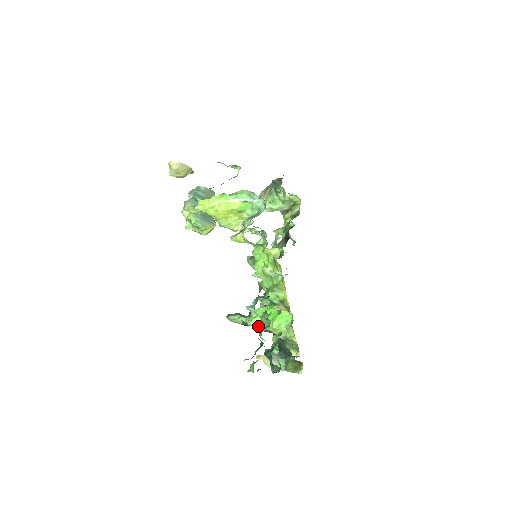
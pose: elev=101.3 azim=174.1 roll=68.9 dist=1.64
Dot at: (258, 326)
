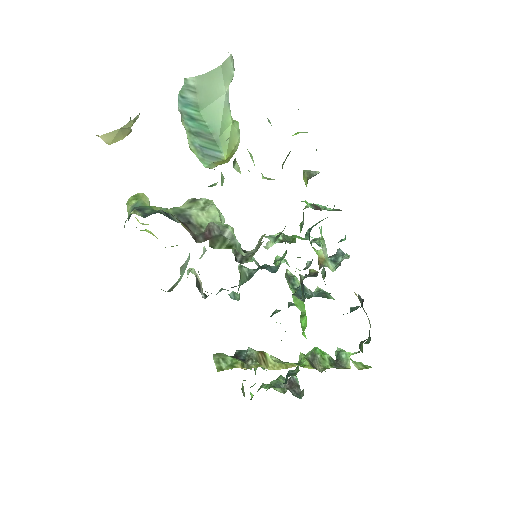
Dot at: (242, 383)
